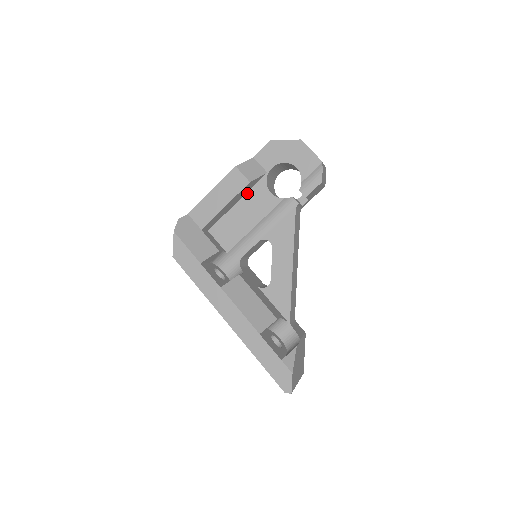
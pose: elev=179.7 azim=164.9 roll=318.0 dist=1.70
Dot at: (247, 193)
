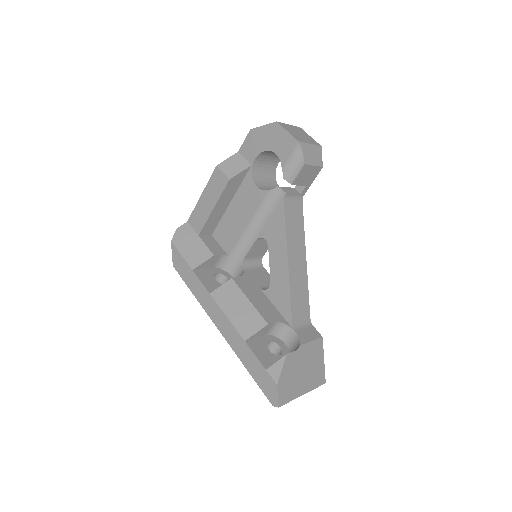
Dot at: (237, 191)
